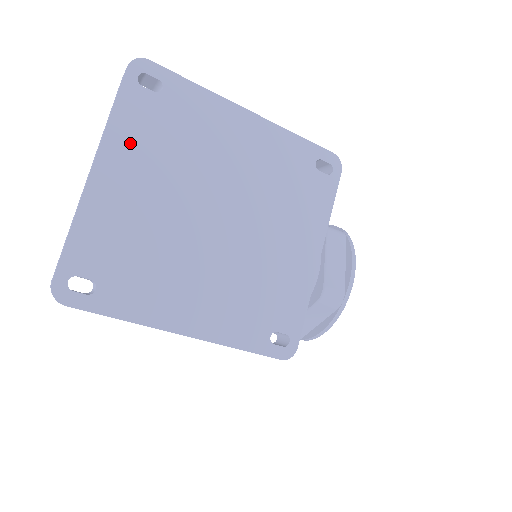
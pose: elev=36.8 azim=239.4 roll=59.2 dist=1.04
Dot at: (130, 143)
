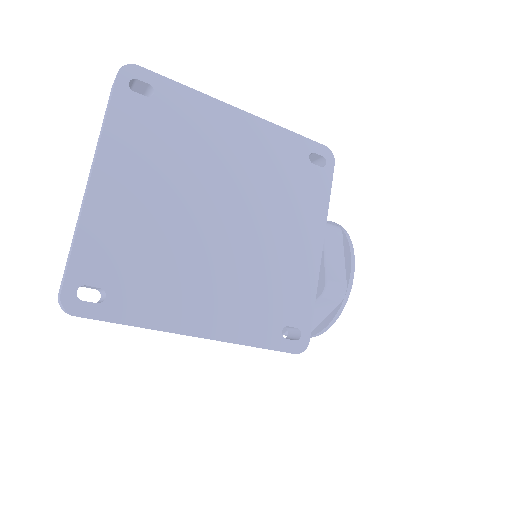
Dot at: (127, 148)
